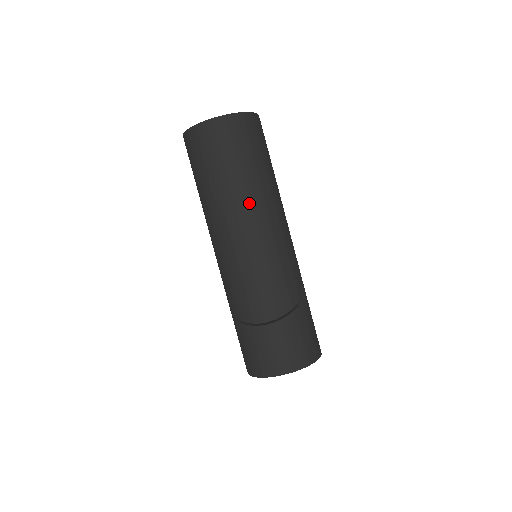
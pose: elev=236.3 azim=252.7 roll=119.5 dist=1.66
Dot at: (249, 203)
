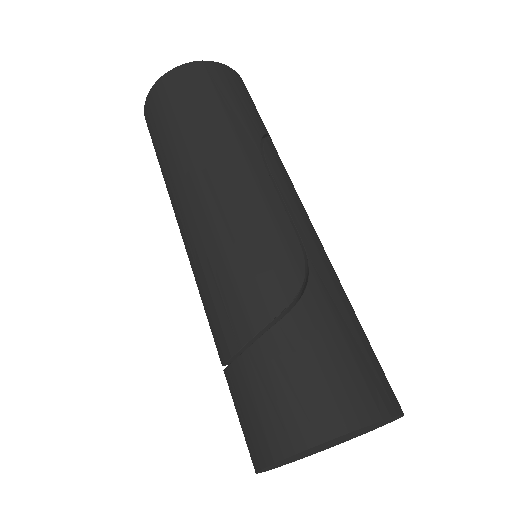
Dot at: (187, 174)
